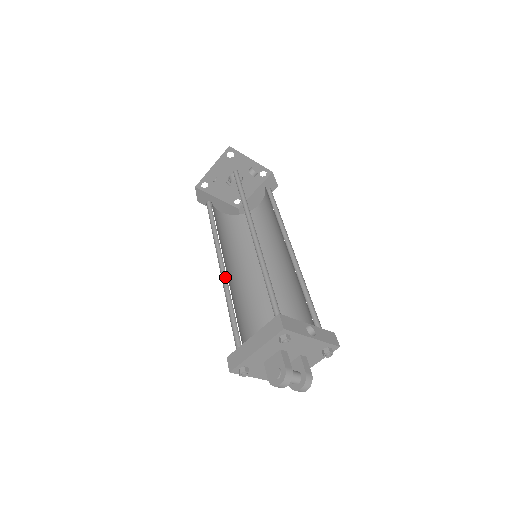
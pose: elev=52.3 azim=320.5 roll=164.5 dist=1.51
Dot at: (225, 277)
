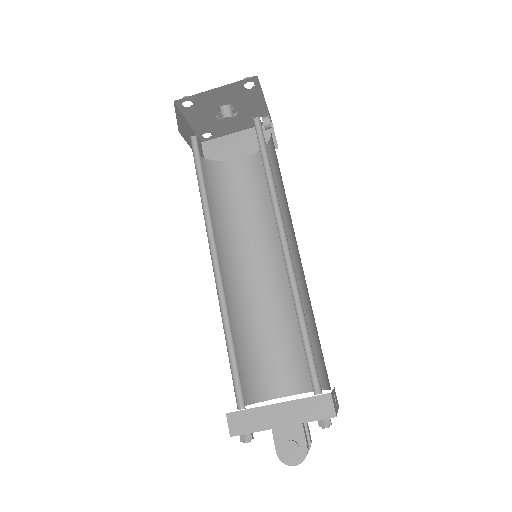
Dot at: (218, 280)
